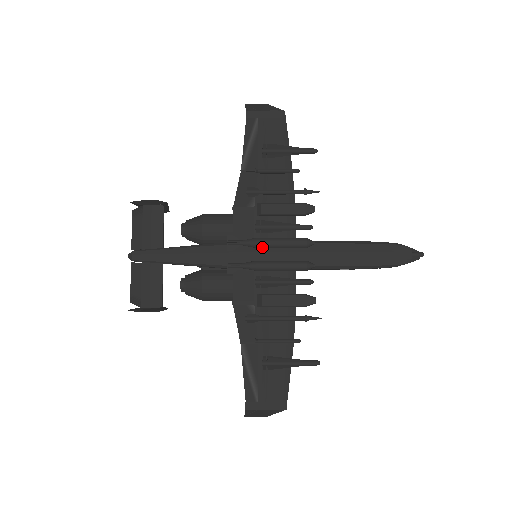
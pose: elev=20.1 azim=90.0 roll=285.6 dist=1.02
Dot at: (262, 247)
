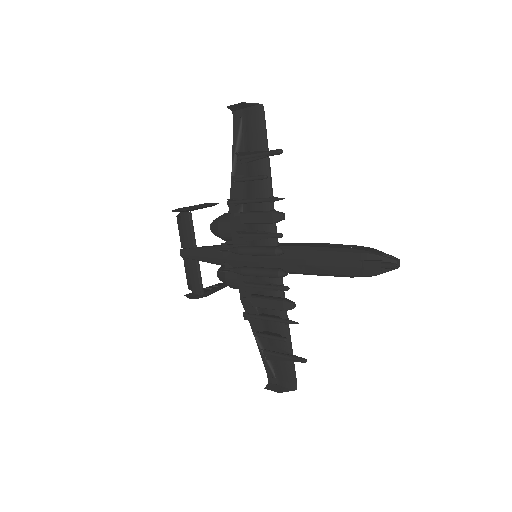
Dot at: occluded
